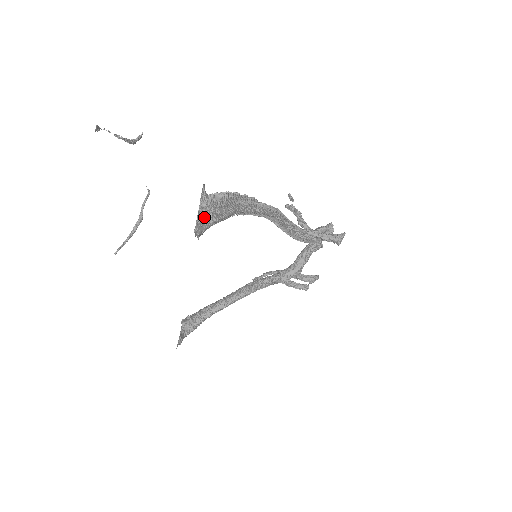
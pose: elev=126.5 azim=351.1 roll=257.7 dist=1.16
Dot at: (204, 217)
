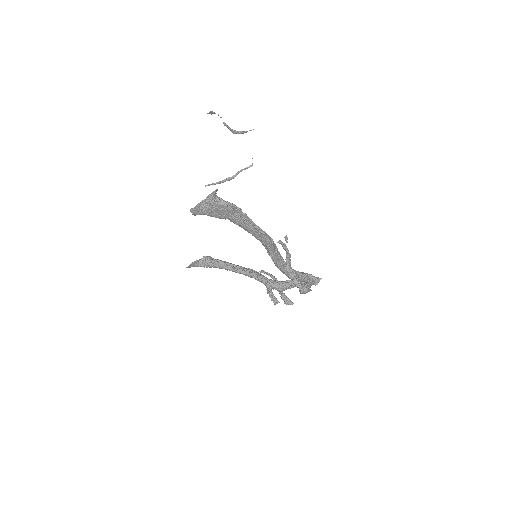
Dot at: (202, 207)
